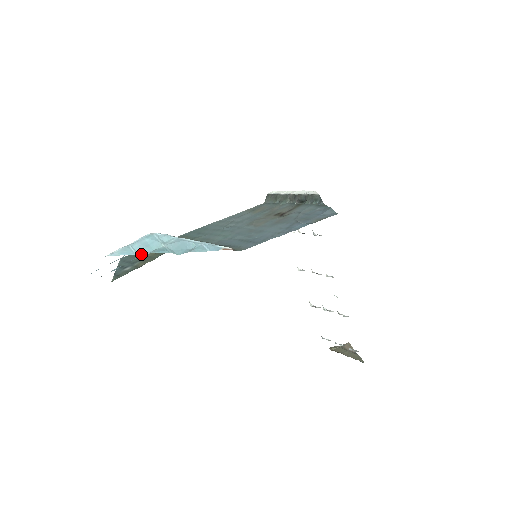
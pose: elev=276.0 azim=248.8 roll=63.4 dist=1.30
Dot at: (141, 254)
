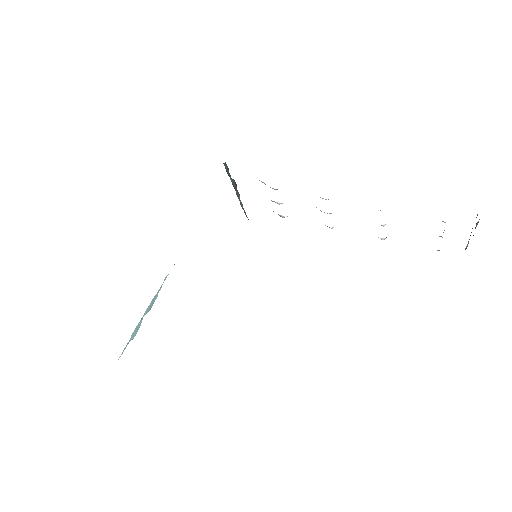
Dot at: occluded
